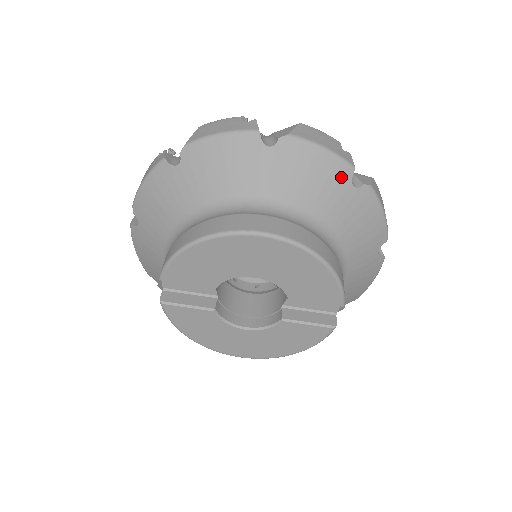
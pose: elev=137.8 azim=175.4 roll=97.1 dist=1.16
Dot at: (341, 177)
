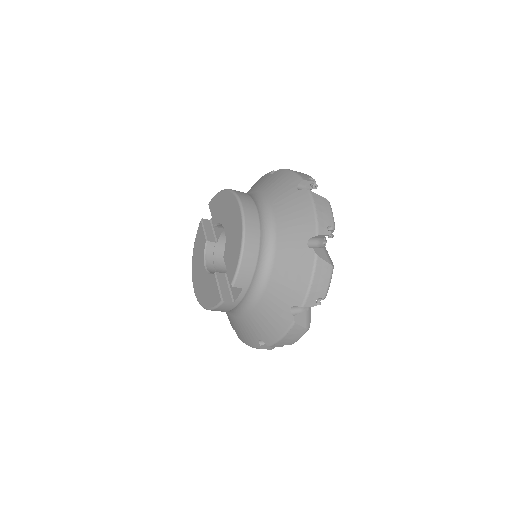
Dot at: (306, 231)
